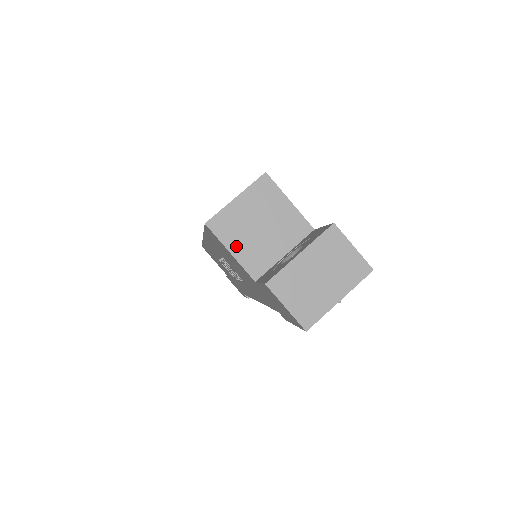
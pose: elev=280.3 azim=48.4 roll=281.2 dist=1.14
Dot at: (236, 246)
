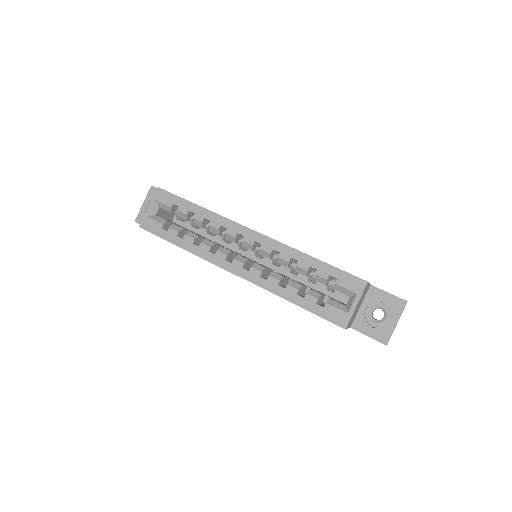
Dot at: (350, 324)
